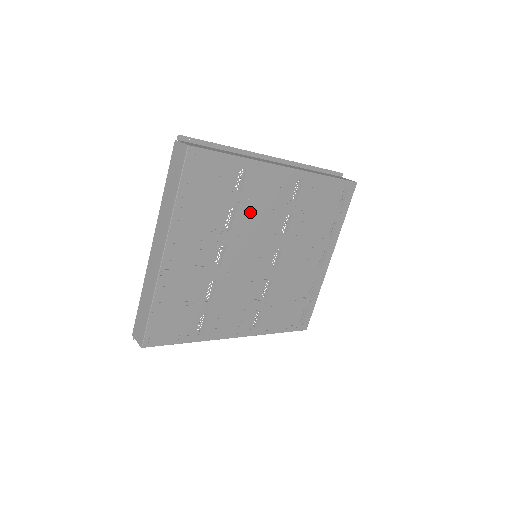
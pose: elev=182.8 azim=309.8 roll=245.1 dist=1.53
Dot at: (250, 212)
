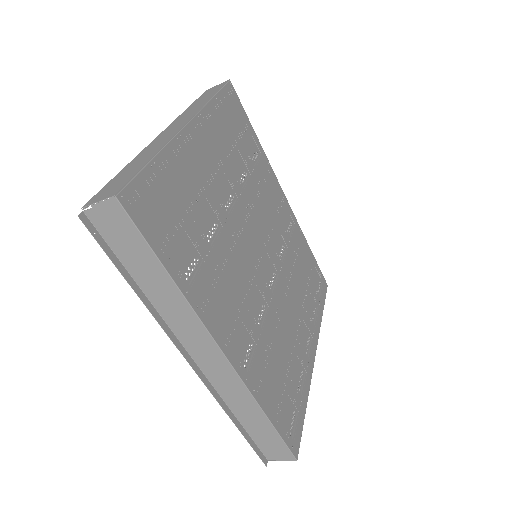
Dot at: (259, 196)
